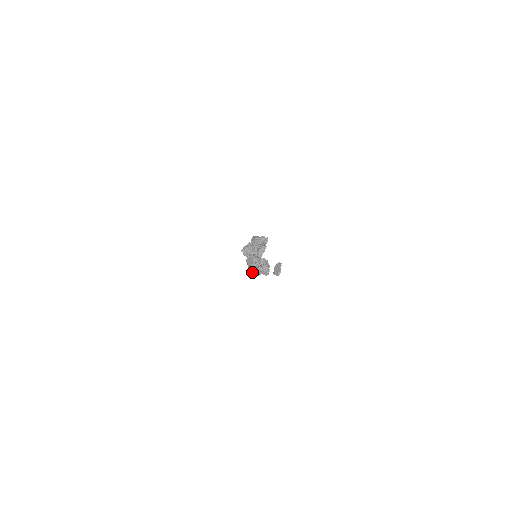
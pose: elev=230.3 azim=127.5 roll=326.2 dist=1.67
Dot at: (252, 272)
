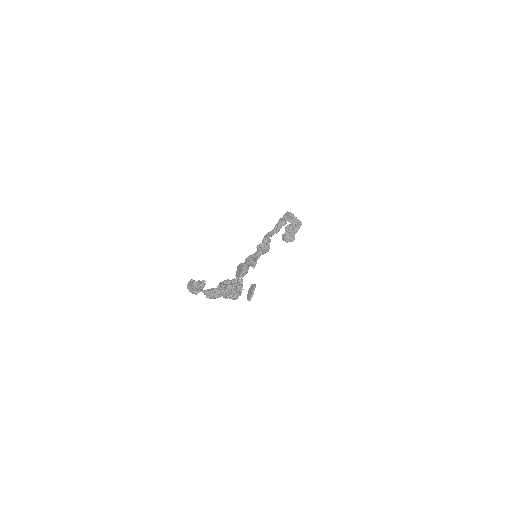
Dot at: occluded
